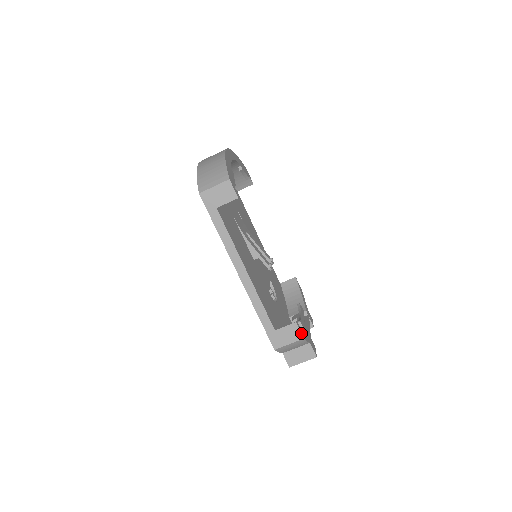
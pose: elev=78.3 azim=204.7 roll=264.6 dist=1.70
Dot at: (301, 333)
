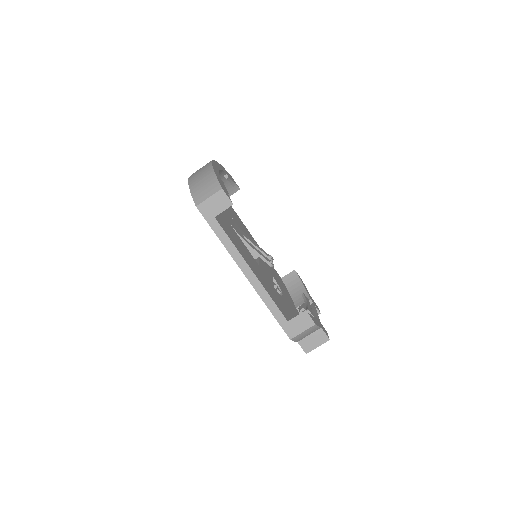
Dot at: (312, 319)
